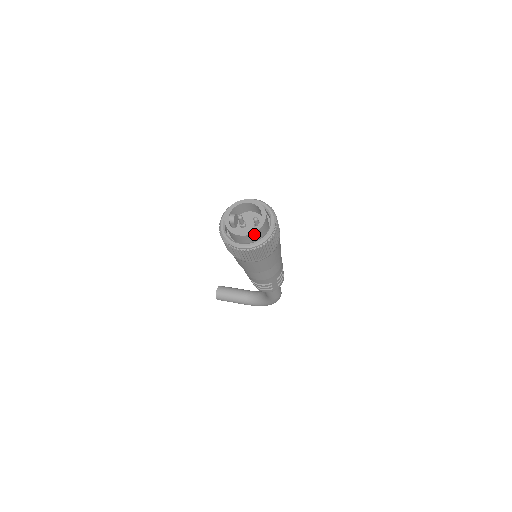
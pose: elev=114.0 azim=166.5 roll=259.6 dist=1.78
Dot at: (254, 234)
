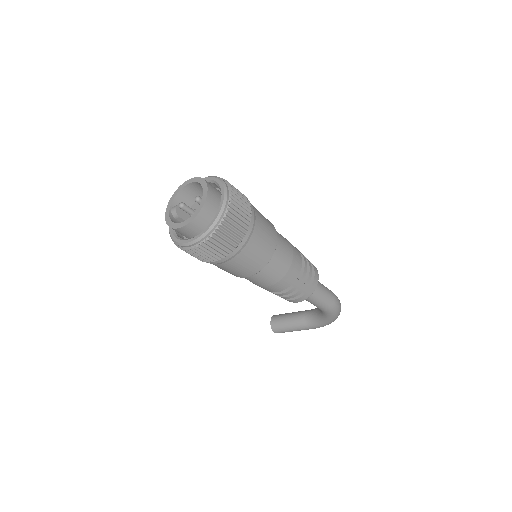
Dot at: (197, 219)
